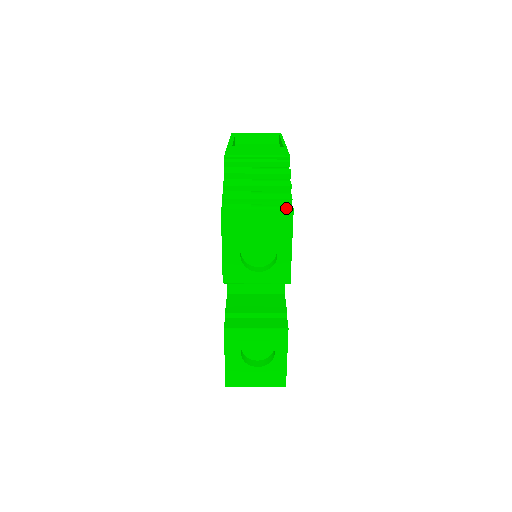
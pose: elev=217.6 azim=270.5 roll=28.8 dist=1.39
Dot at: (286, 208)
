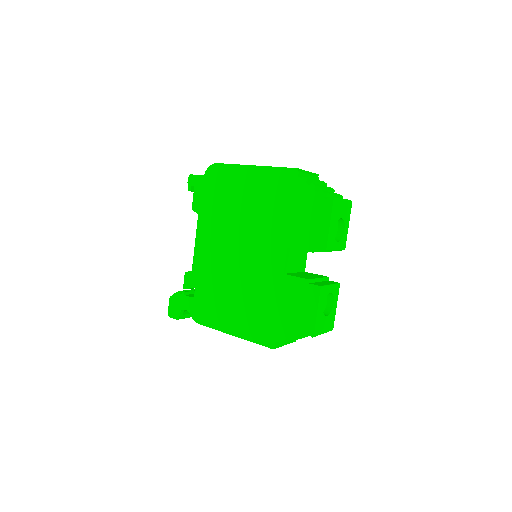
Dot at: (350, 200)
